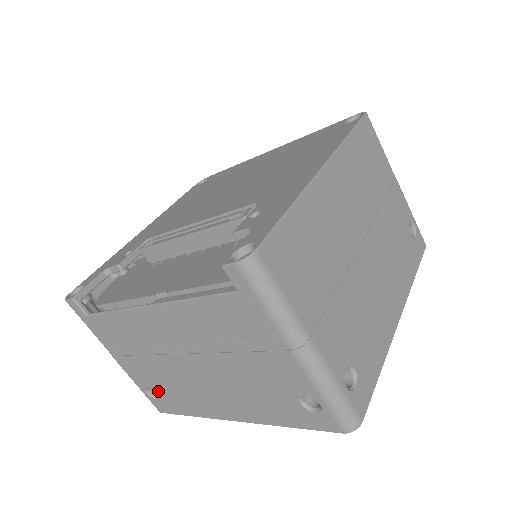
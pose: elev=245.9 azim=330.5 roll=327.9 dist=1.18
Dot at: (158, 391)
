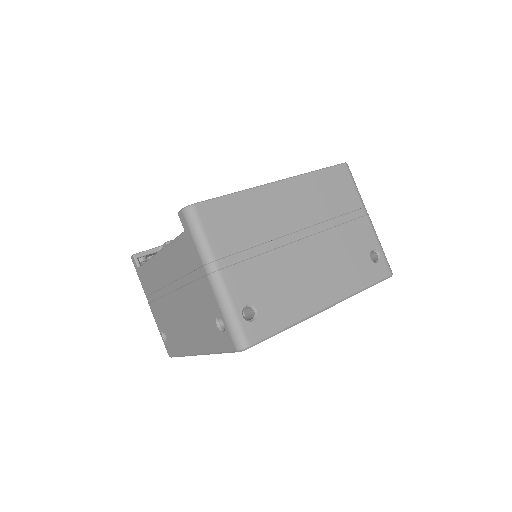
Dot at: (166, 333)
